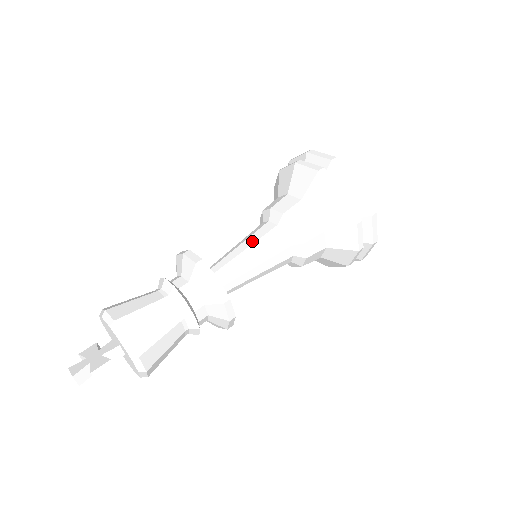
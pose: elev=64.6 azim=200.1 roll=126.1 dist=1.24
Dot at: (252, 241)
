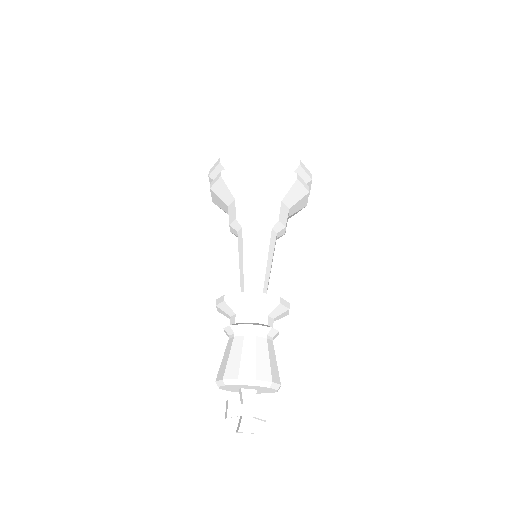
Dot at: (266, 252)
